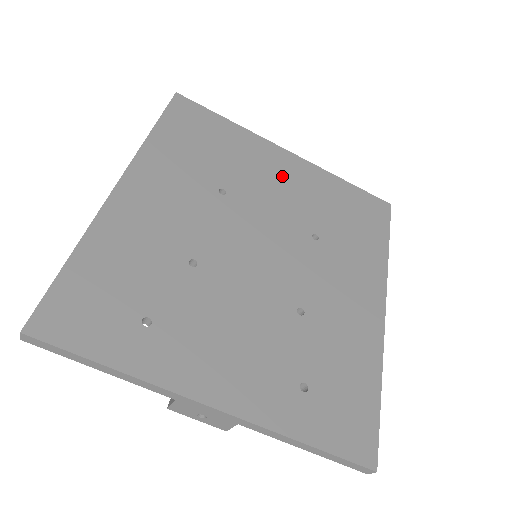
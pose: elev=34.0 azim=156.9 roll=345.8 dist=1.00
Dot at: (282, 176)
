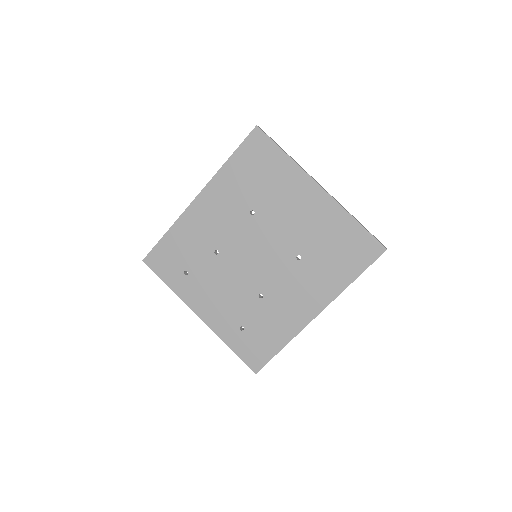
Dot at: (302, 208)
